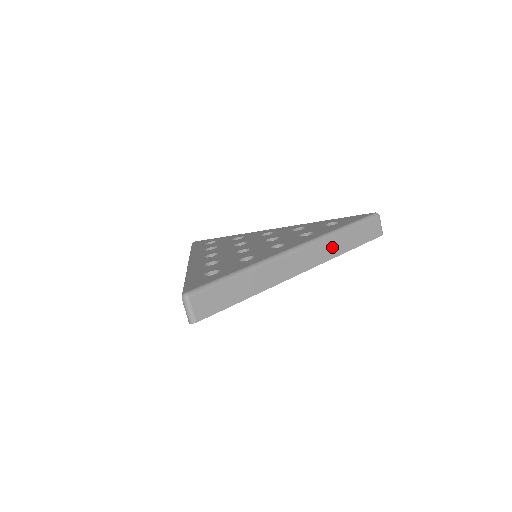
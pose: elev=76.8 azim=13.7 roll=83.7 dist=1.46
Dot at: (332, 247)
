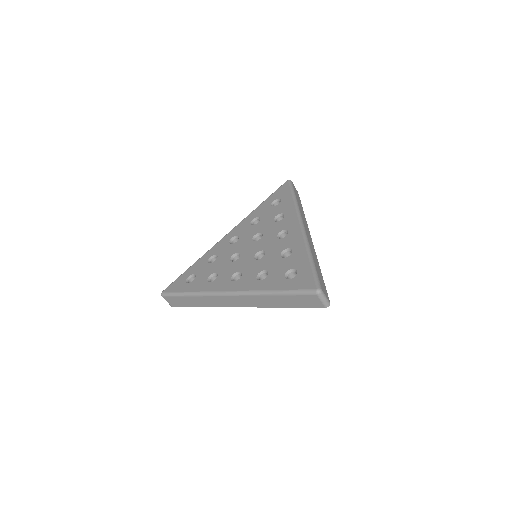
Dot at: (302, 214)
